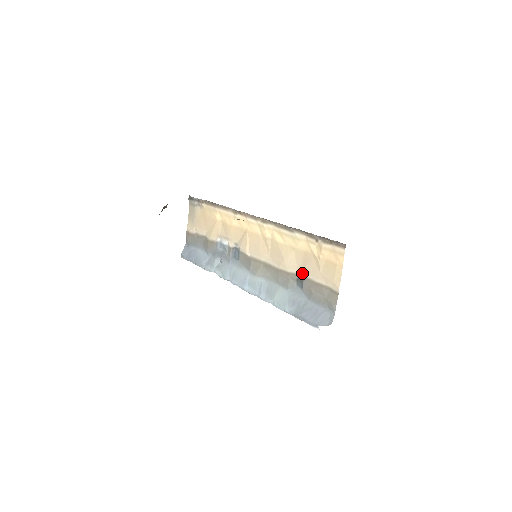
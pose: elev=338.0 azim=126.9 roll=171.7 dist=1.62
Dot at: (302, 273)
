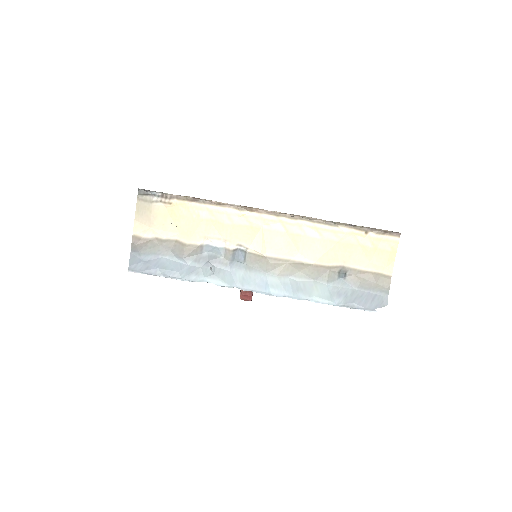
Dot at: (346, 265)
